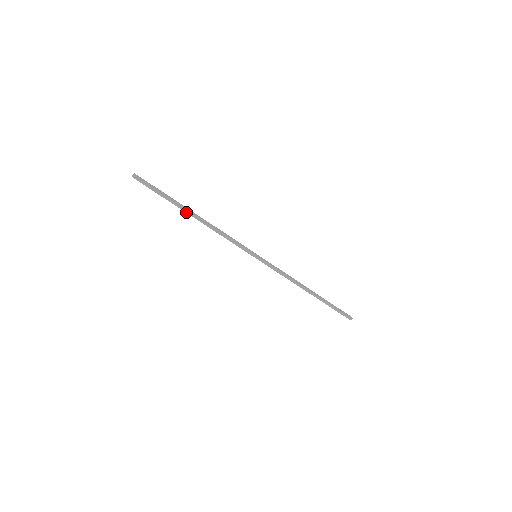
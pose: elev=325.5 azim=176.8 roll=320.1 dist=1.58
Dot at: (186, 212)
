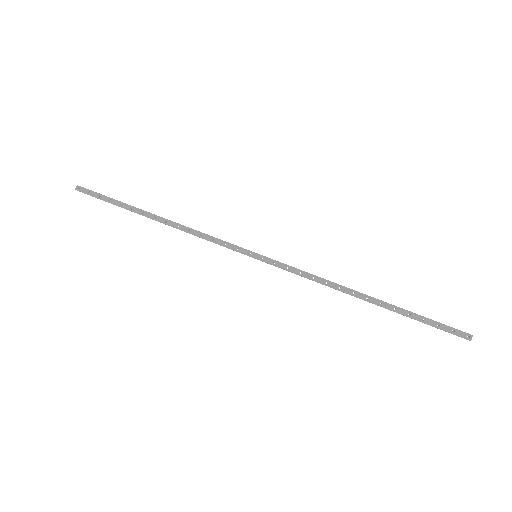
Dot at: (145, 216)
